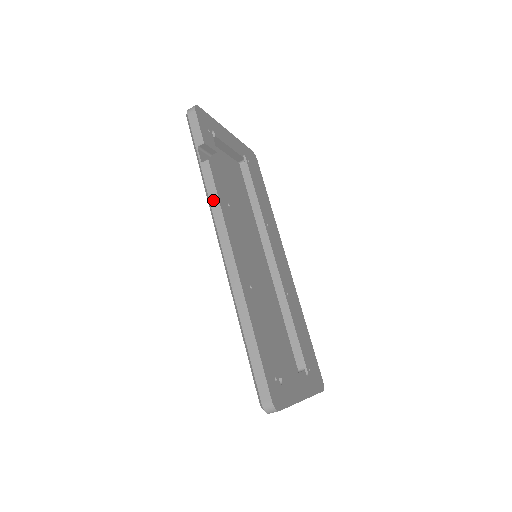
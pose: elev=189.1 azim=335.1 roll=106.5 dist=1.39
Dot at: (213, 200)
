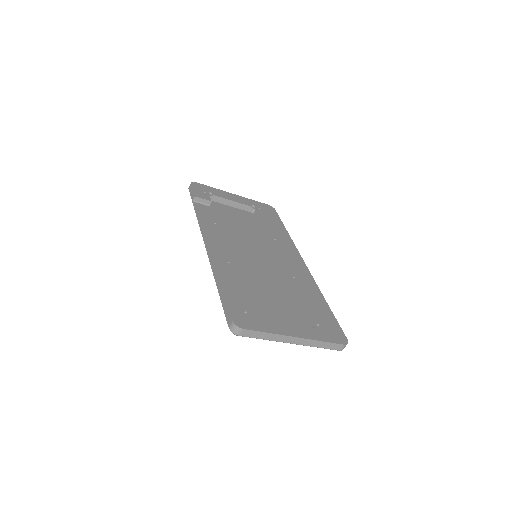
Dot at: (200, 223)
